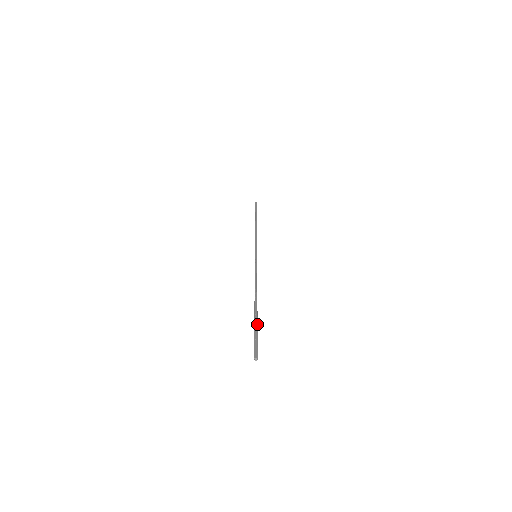
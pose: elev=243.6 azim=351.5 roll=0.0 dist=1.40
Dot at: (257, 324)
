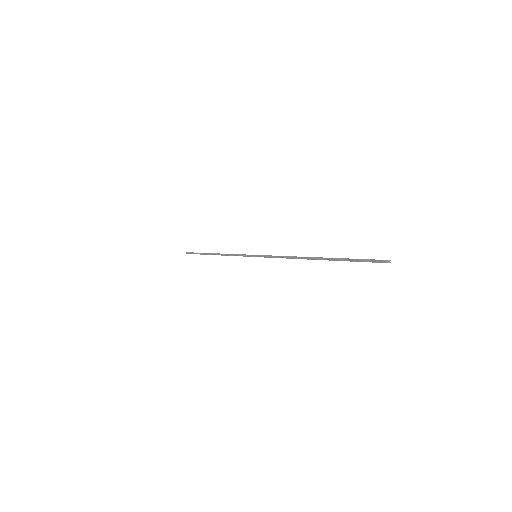
Dot at: (345, 260)
